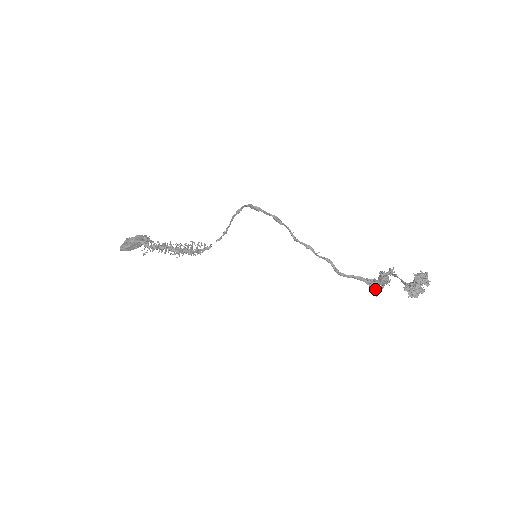
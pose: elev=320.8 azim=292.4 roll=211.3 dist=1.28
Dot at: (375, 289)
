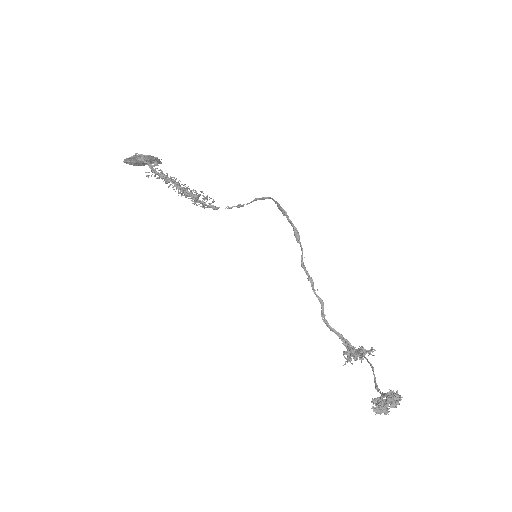
Dot at: (347, 359)
